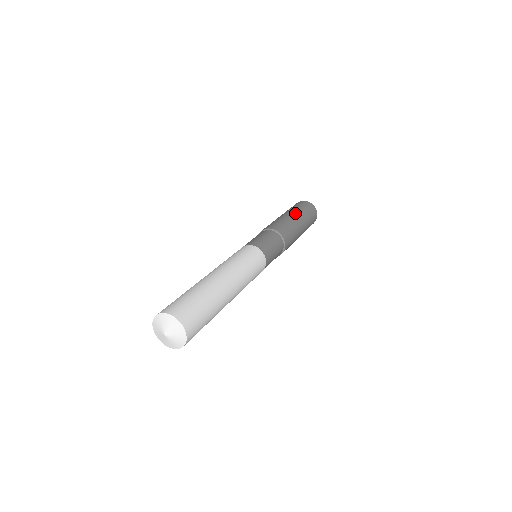
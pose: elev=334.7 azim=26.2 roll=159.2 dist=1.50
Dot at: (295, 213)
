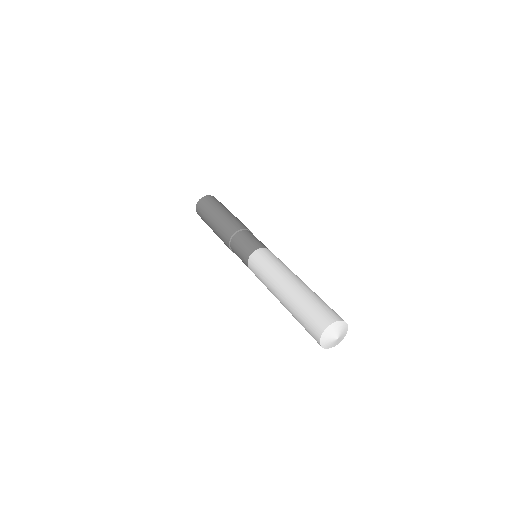
Dot at: (223, 209)
